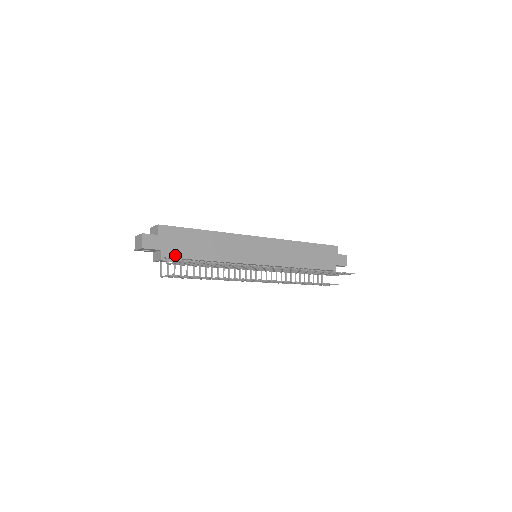
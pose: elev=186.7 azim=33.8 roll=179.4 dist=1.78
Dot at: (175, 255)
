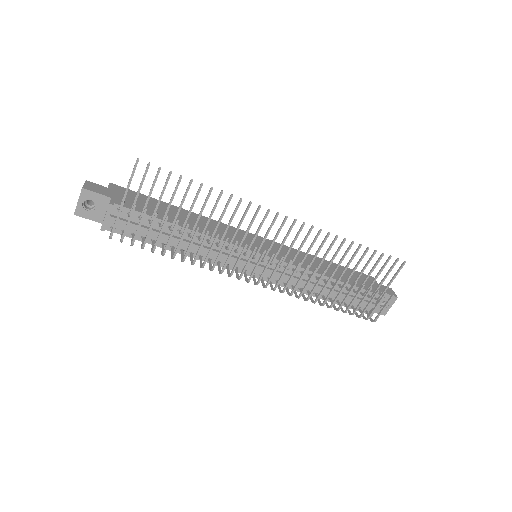
Dot at: (131, 207)
